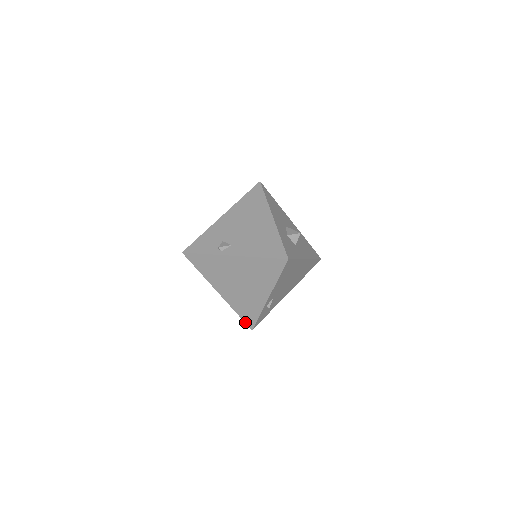
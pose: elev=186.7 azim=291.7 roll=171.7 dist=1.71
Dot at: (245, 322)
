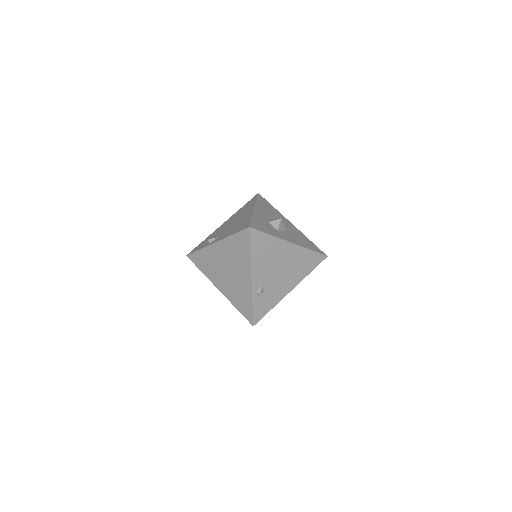
Dot at: (246, 318)
